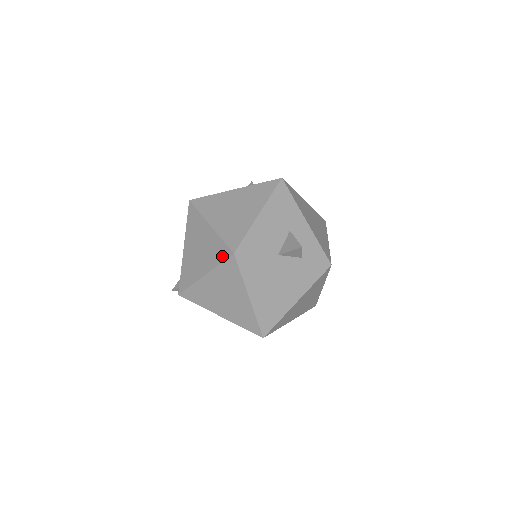
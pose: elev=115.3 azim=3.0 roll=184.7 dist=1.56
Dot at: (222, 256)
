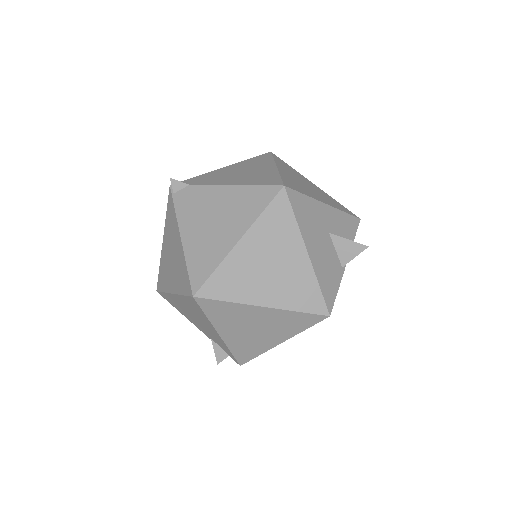
Dot at: (308, 323)
